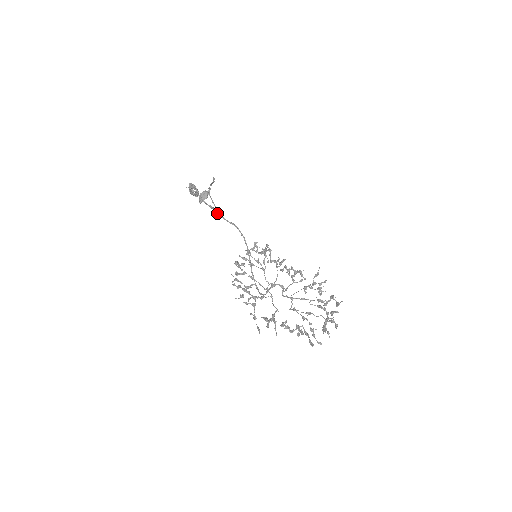
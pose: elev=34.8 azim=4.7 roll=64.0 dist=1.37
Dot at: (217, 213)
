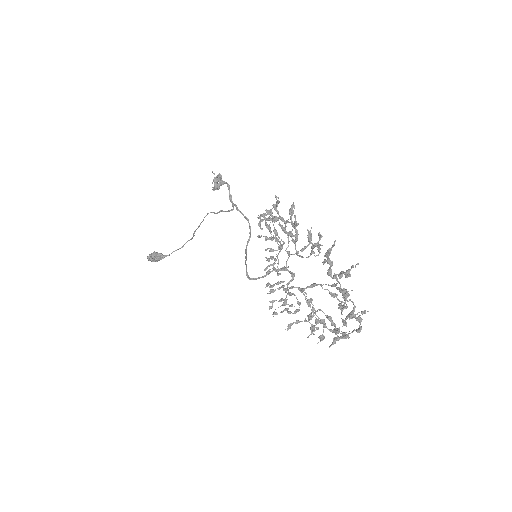
Dot at: (235, 204)
